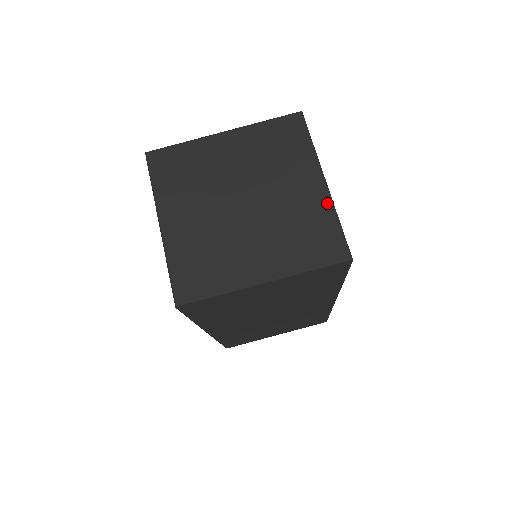
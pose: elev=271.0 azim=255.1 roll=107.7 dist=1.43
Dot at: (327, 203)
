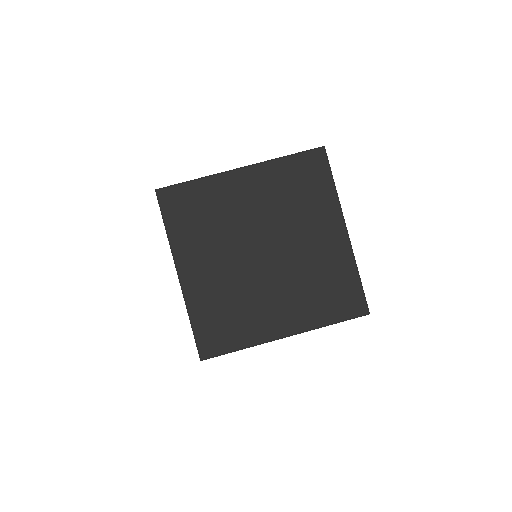
Dot at: (348, 255)
